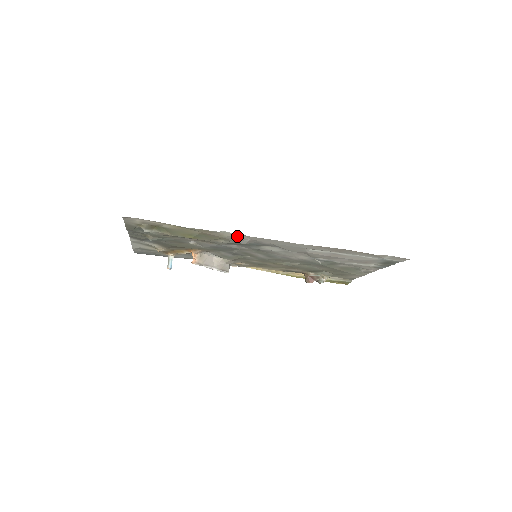
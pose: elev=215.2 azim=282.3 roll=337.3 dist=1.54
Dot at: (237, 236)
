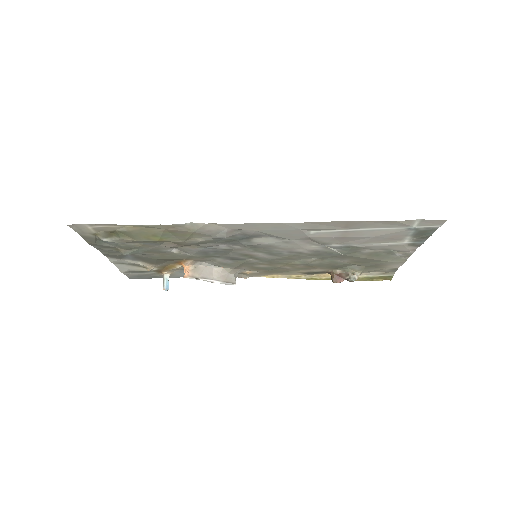
Dot at: (208, 227)
